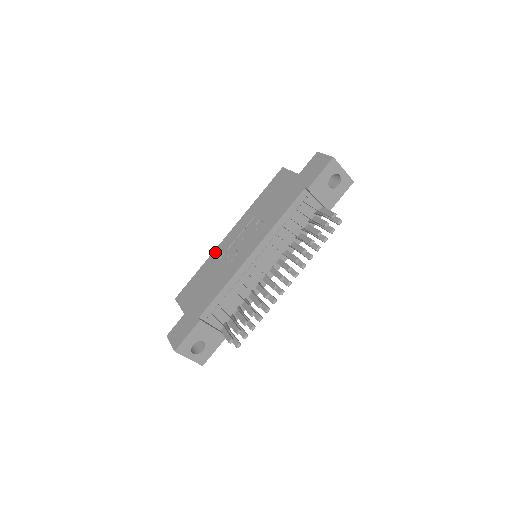
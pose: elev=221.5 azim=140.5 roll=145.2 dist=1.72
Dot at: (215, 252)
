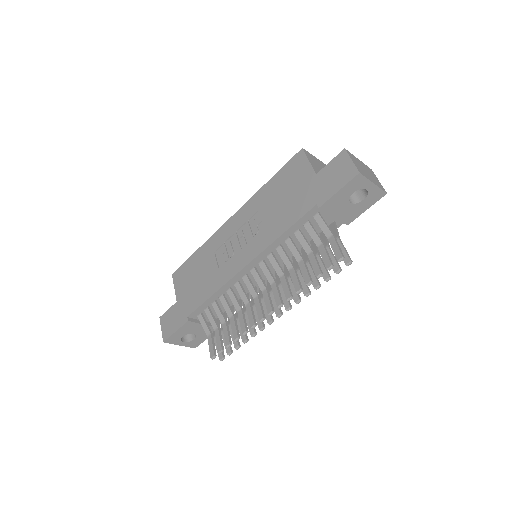
Dot at: (214, 237)
